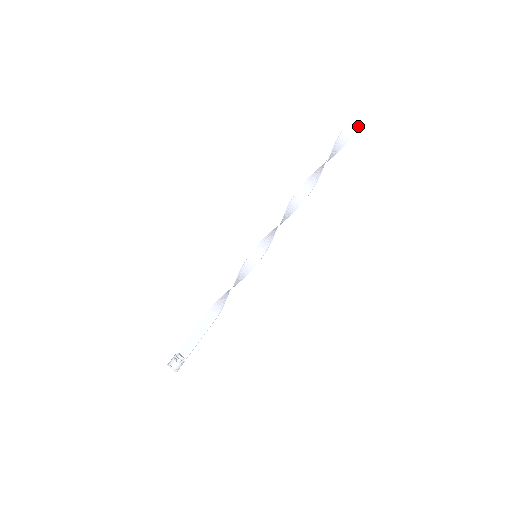
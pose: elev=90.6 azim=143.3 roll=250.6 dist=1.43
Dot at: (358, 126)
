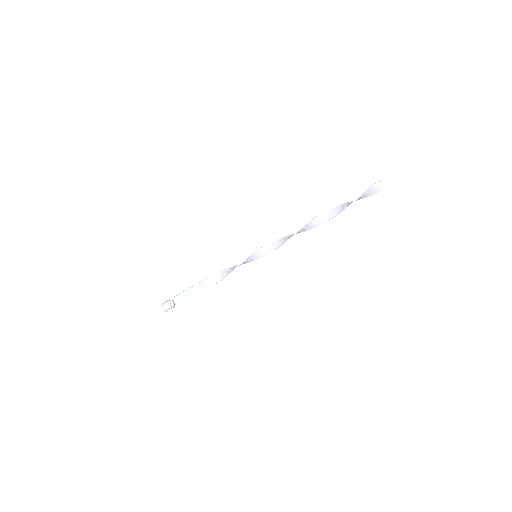
Dot at: occluded
